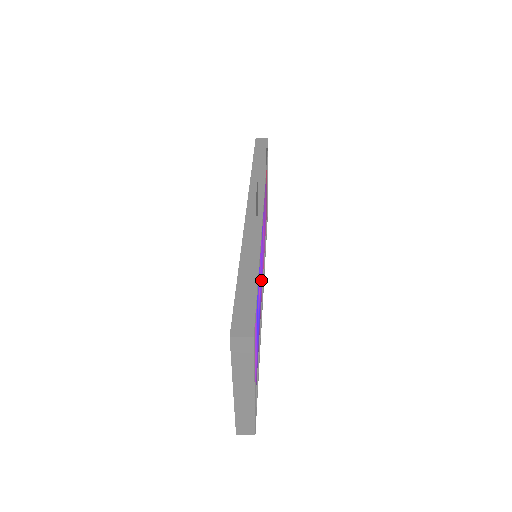
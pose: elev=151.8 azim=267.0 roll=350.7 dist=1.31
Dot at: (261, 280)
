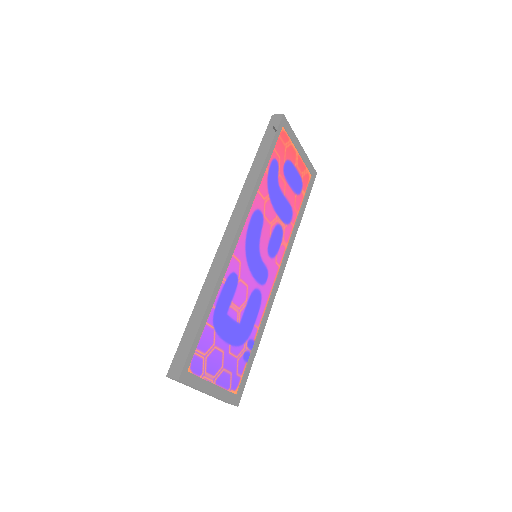
Dot at: (262, 276)
